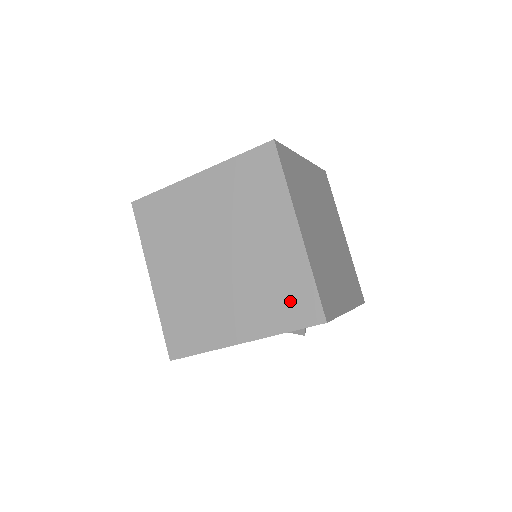
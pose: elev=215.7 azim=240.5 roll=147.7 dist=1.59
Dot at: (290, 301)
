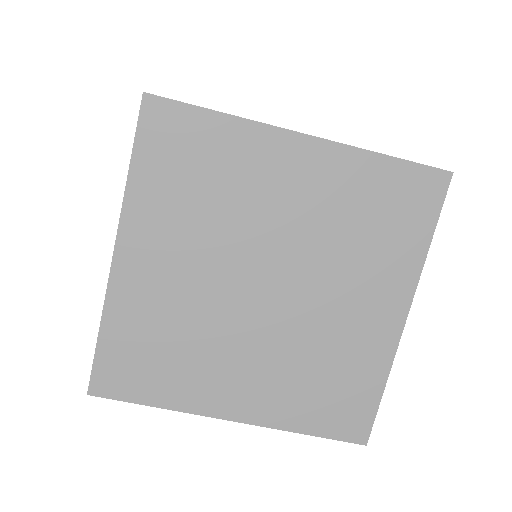
Dot at: occluded
